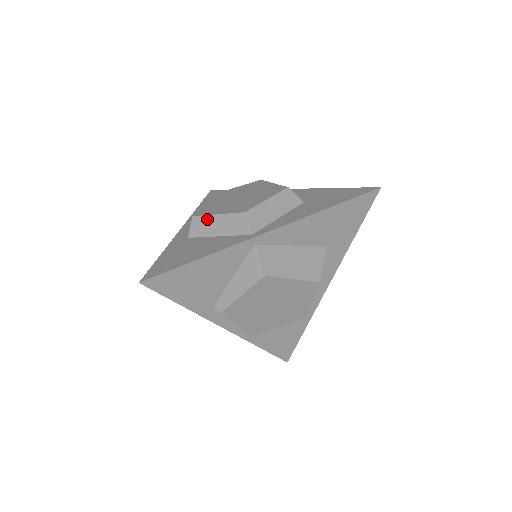
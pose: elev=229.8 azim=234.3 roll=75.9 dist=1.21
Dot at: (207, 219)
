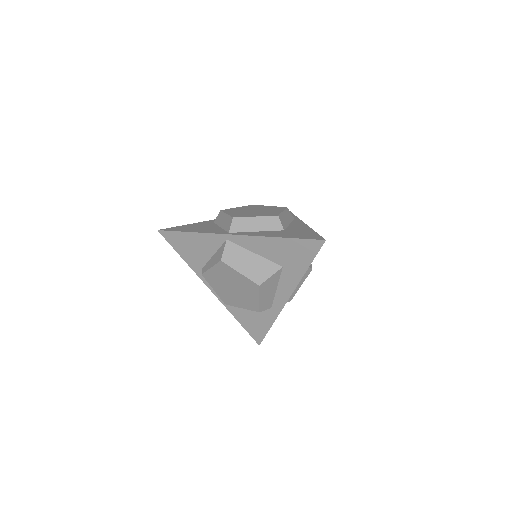
Dot at: (223, 215)
